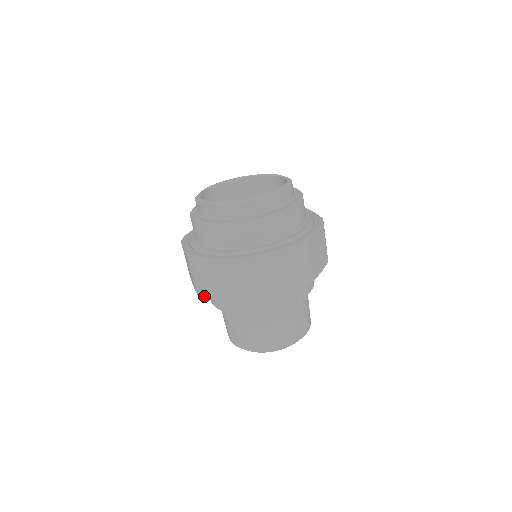
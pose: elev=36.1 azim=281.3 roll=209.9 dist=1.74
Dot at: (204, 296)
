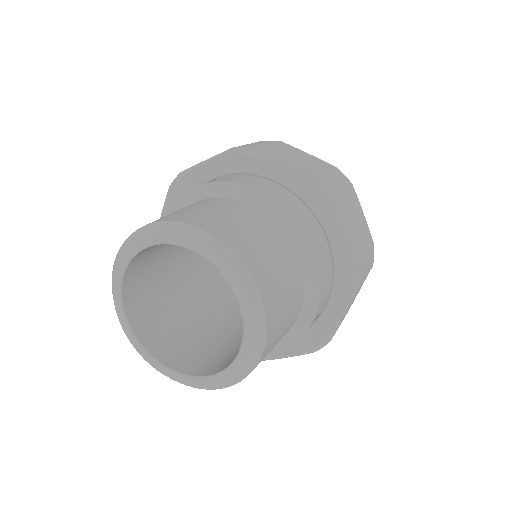
Dot at: (256, 147)
